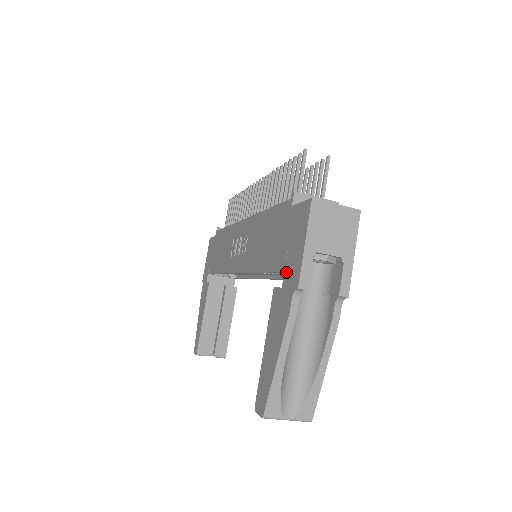
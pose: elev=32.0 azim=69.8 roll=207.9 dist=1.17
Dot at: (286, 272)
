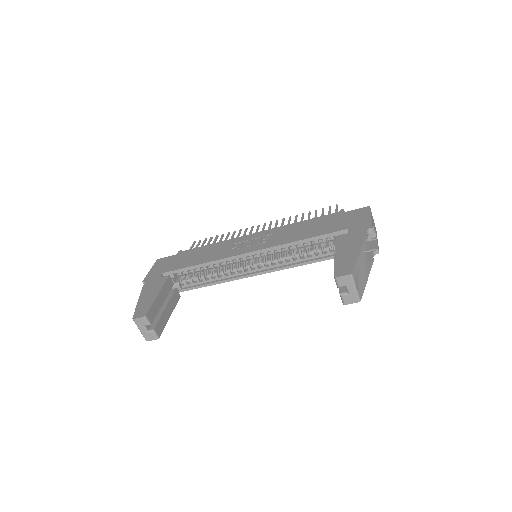
Dot at: (352, 228)
